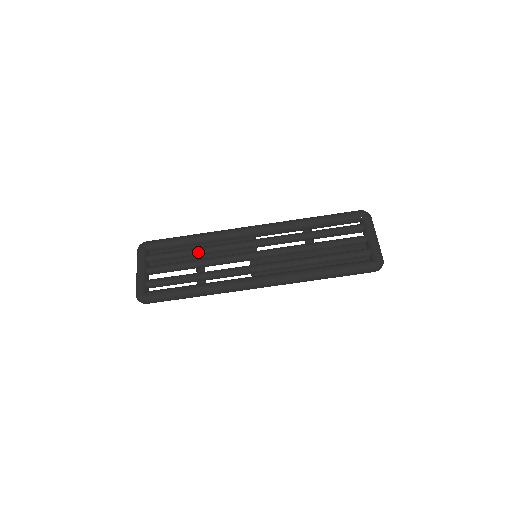
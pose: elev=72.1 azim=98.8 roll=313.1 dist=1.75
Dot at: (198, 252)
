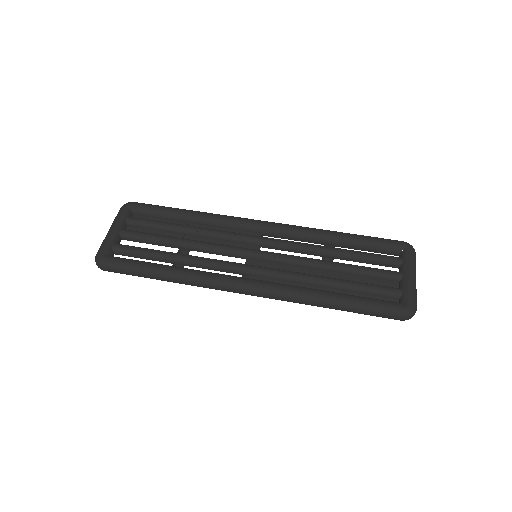
Dot at: (188, 230)
